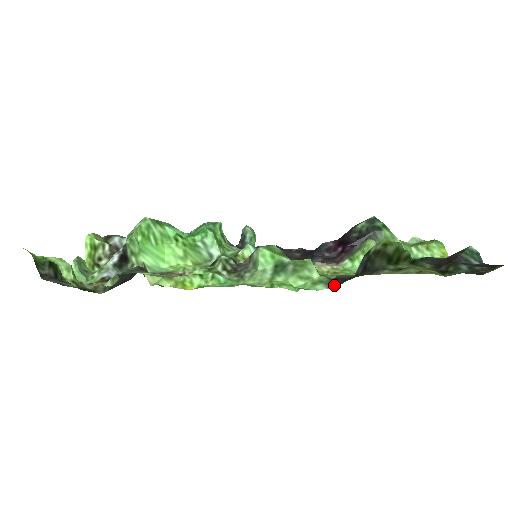
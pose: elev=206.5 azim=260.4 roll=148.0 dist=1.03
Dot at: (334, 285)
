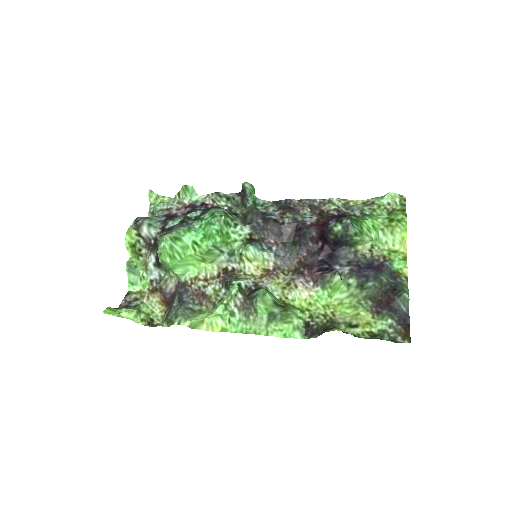
Dot at: (306, 334)
